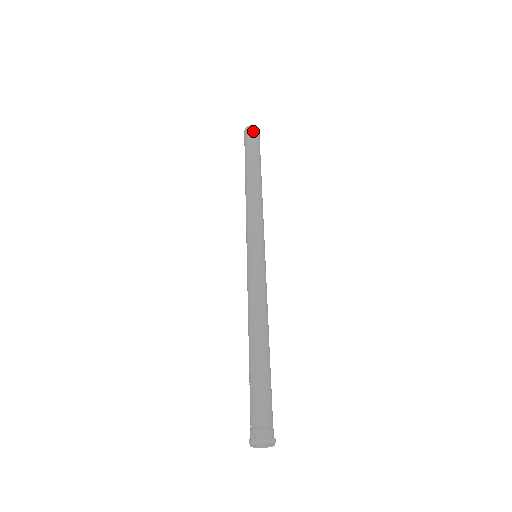
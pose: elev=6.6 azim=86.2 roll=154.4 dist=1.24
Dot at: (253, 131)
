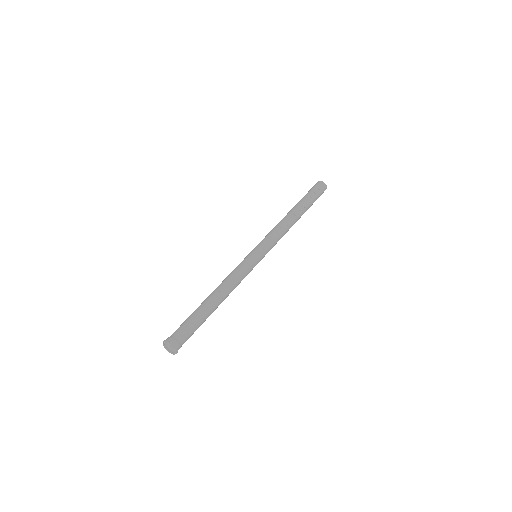
Dot at: (318, 184)
